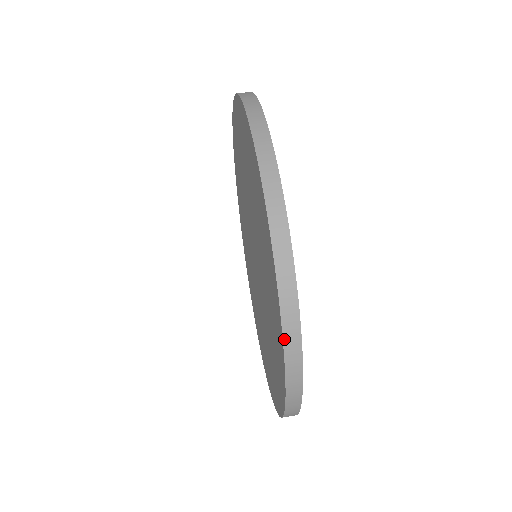
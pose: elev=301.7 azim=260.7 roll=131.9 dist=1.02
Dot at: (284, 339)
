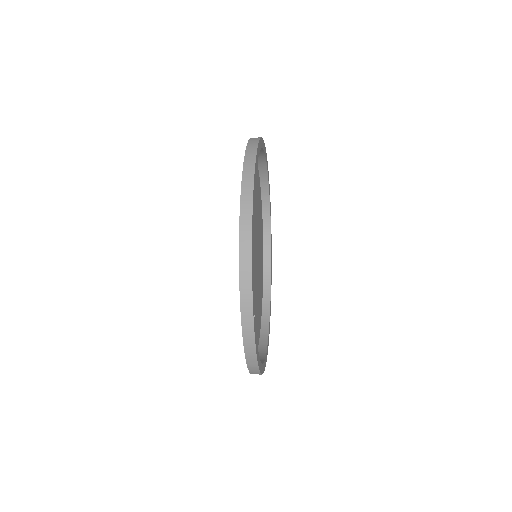
Dot at: (248, 143)
